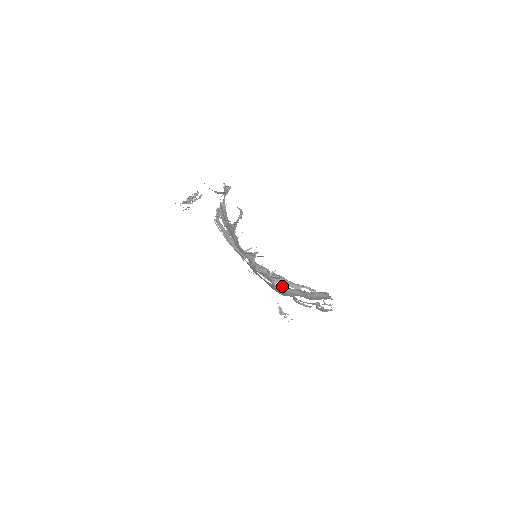
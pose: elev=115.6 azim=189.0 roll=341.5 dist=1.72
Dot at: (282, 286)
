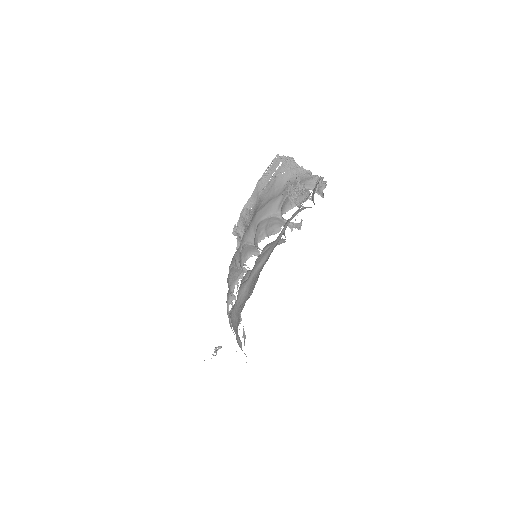
Dot at: occluded
